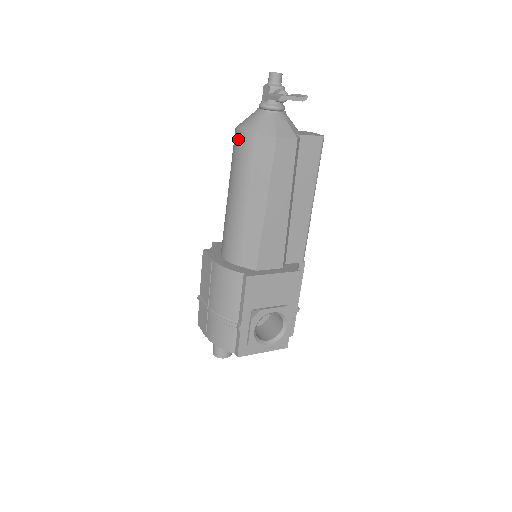
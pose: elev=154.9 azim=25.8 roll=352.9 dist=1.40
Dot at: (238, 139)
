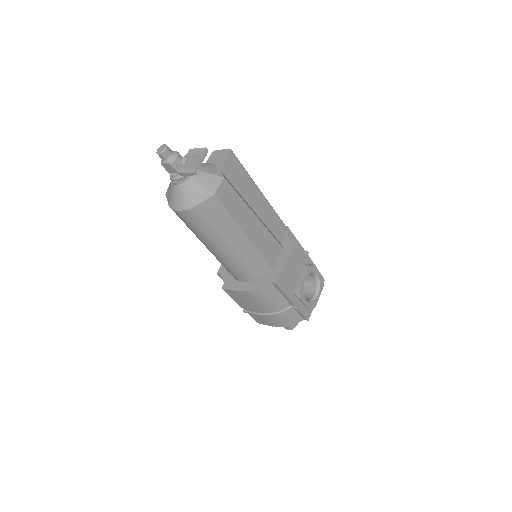
Dot at: (185, 217)
